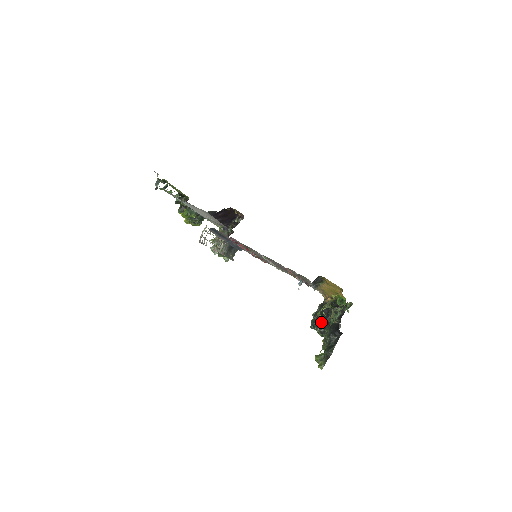
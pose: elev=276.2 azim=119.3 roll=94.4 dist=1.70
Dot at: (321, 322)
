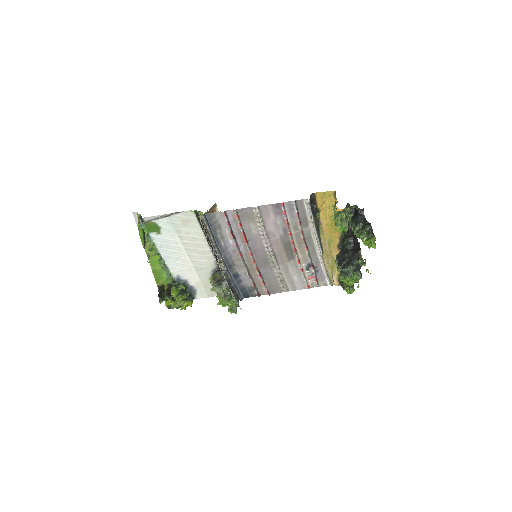
Dot at: (341, 213)
